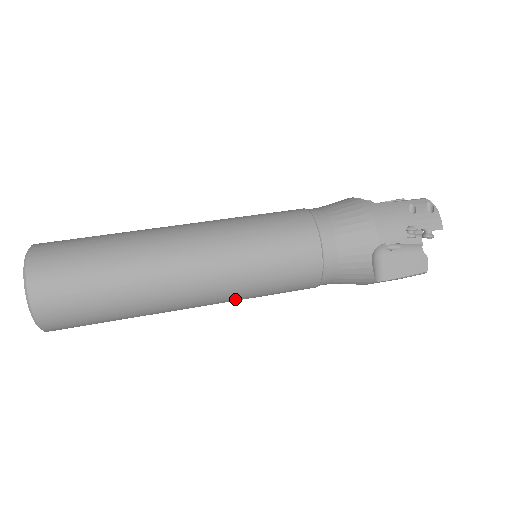
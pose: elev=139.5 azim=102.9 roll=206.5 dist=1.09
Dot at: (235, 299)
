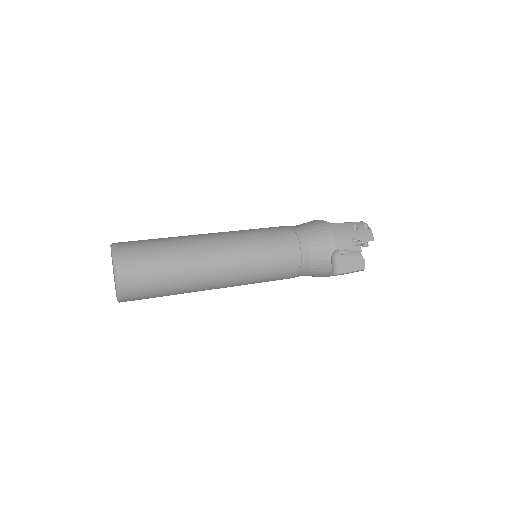
Dot at: (244, 283)
